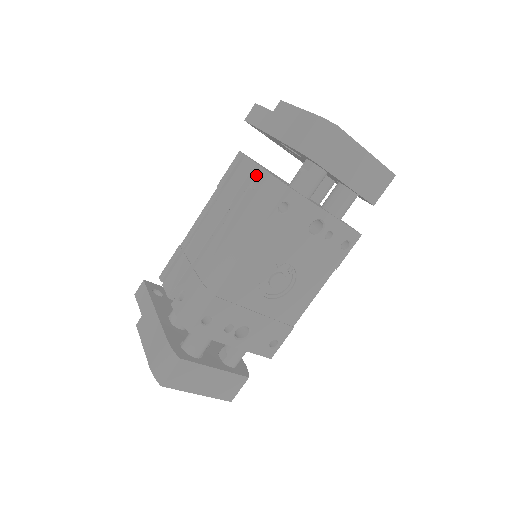
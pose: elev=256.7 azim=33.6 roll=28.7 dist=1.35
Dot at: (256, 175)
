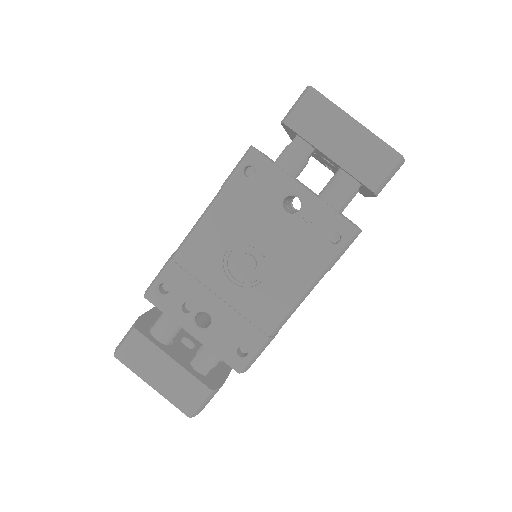
Dot at: occluded
